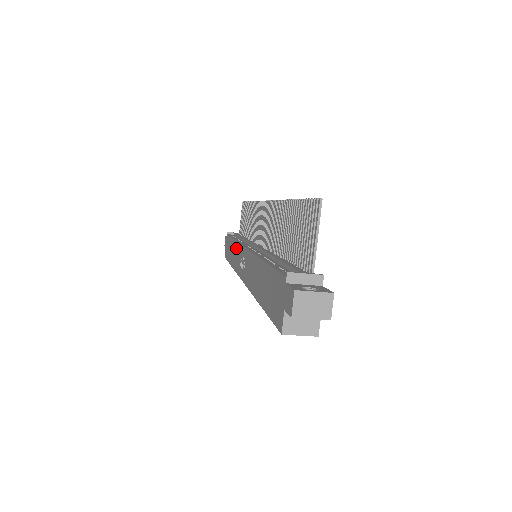
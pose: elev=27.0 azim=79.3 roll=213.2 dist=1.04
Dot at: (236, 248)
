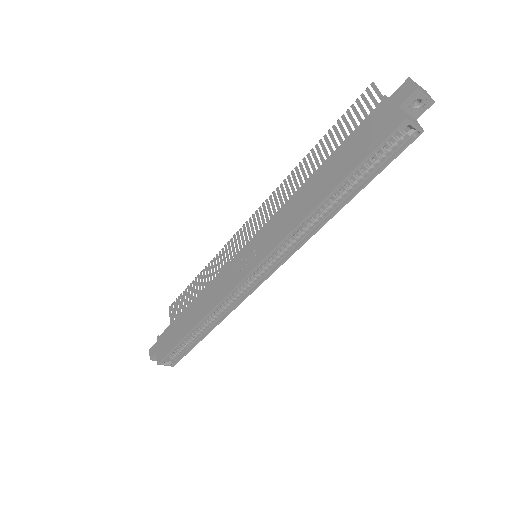
Dot at: (212, 286)
